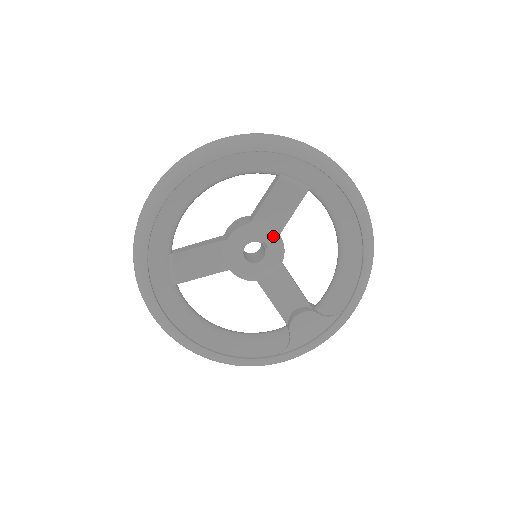
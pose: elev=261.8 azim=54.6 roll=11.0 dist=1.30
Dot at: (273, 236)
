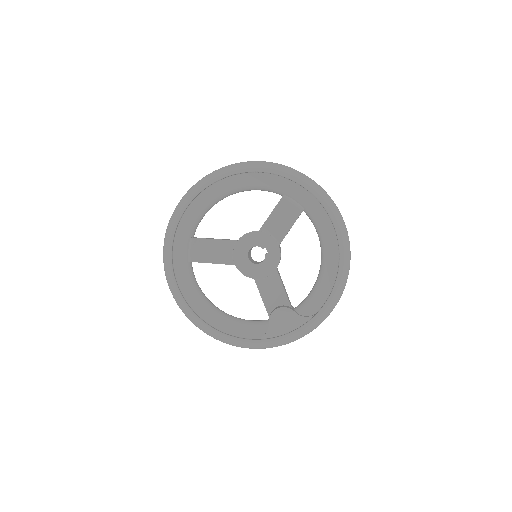
Dot at: (273, 245)
